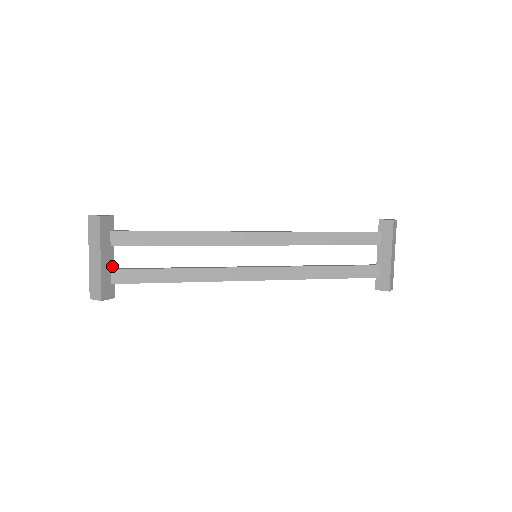
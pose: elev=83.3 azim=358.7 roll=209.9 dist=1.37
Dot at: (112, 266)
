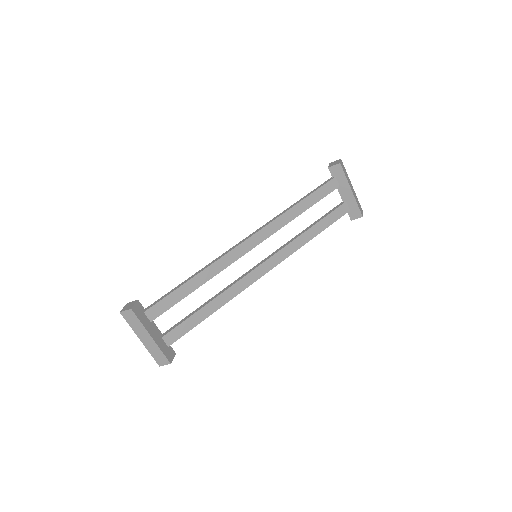
Dot at: (160, 335)
